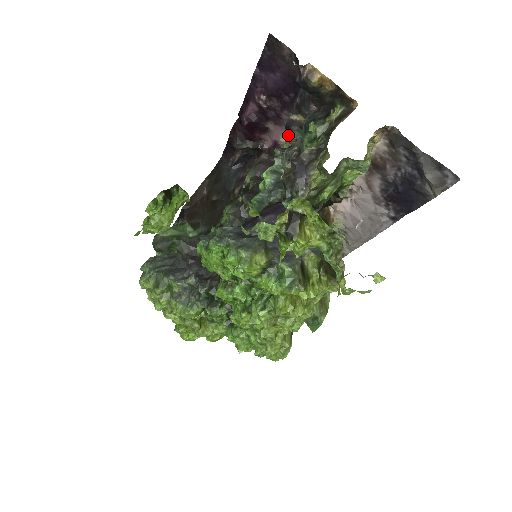
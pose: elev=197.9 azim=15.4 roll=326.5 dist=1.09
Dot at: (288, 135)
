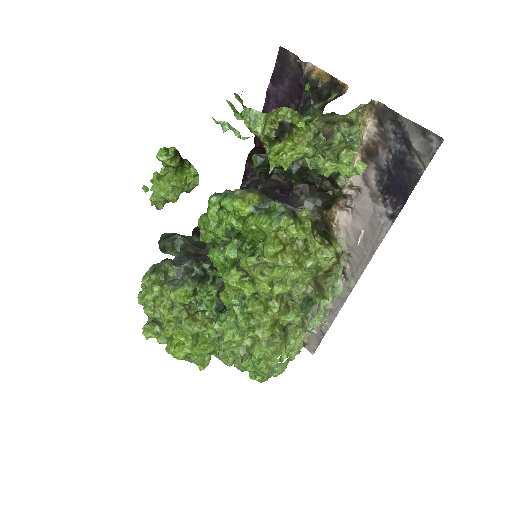
Dot at: occluded
